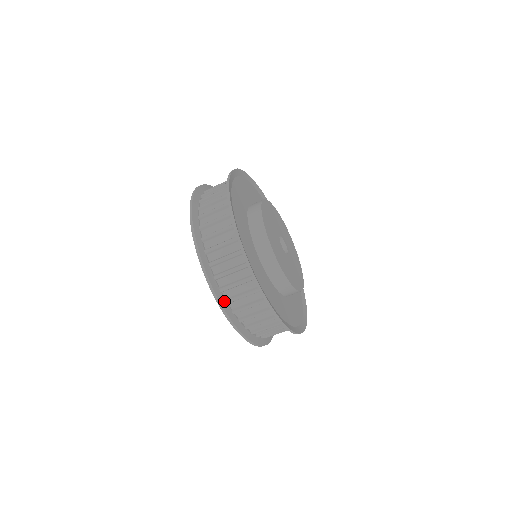
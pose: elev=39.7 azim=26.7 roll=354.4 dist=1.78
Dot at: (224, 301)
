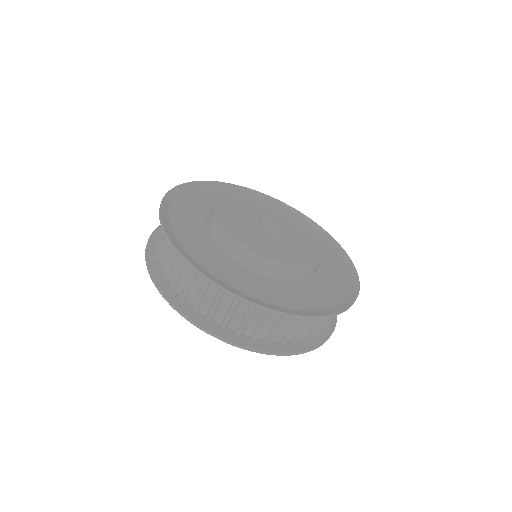
Dot at: (178, 299)
